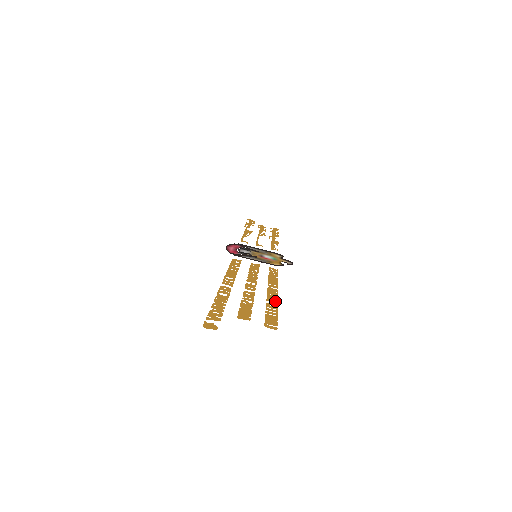
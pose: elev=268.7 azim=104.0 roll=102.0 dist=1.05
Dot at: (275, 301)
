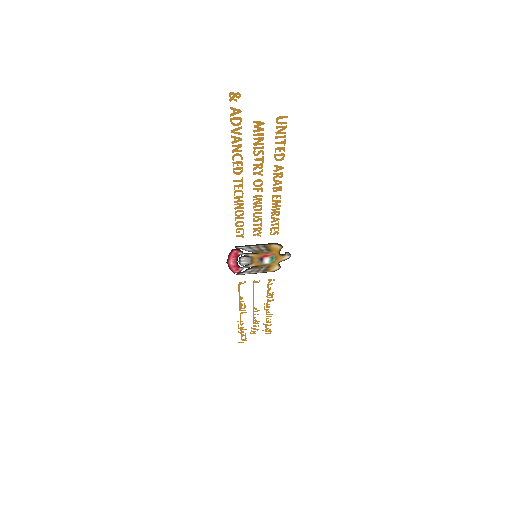
Dot at: (281, 167)
